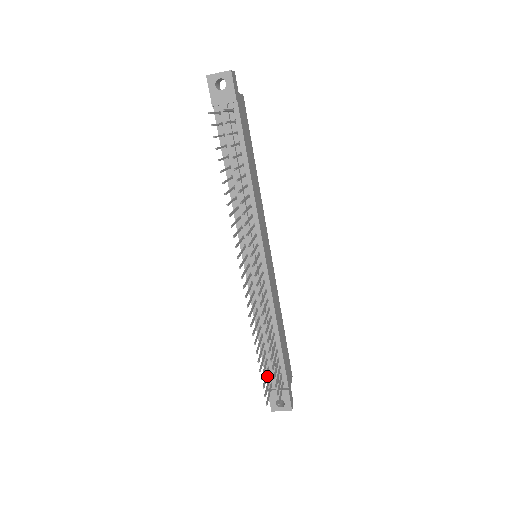
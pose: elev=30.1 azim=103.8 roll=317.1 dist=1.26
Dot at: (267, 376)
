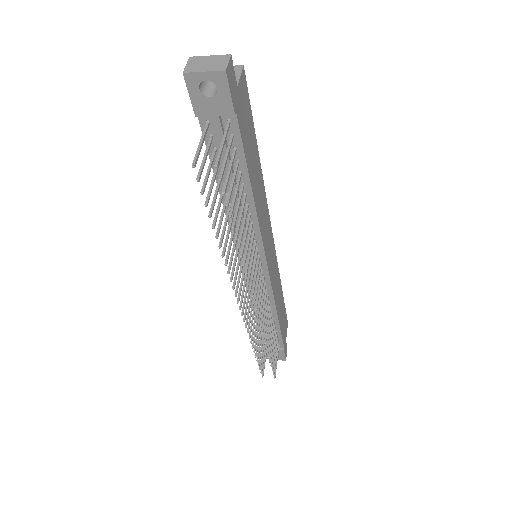
Dot at: occluded
